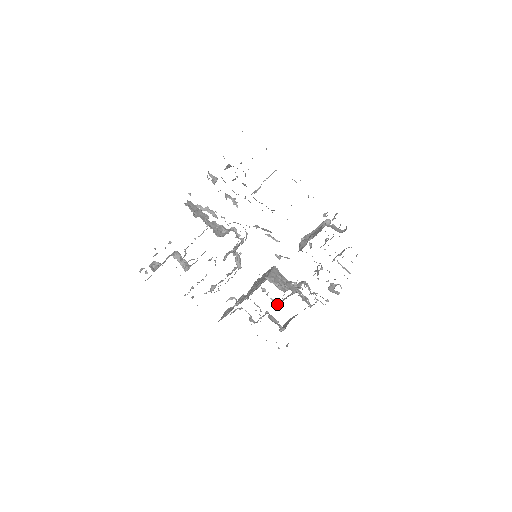
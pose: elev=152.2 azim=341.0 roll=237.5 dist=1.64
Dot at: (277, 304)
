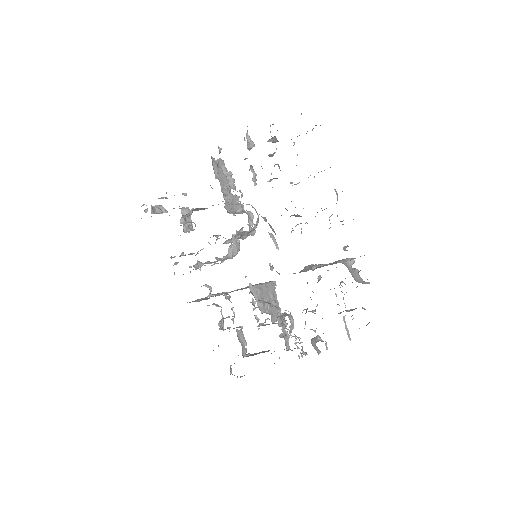
Dot at: (258, 325)
